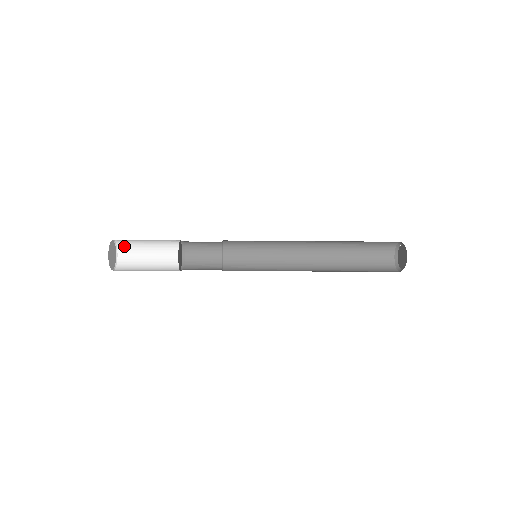
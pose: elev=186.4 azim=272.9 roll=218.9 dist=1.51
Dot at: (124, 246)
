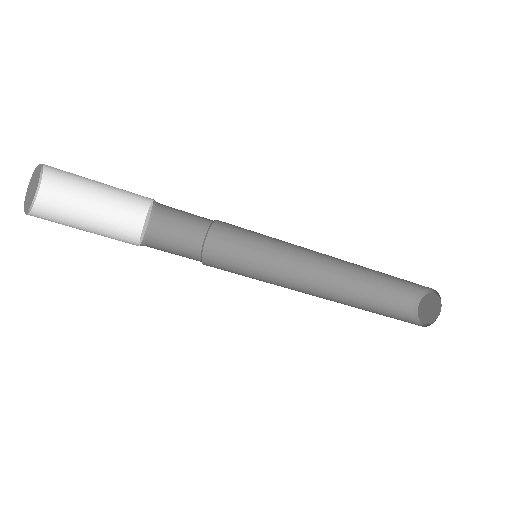
Dot at: (50, 197)
